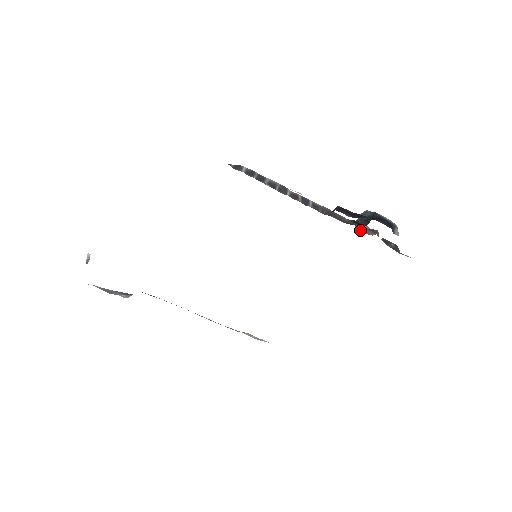
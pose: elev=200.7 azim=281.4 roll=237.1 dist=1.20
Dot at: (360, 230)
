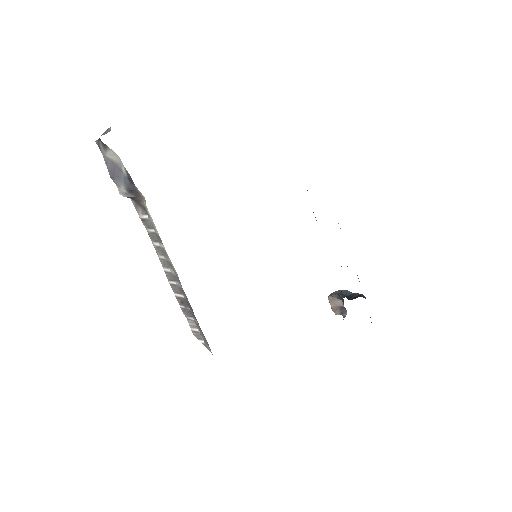
Dot at: (331, 303)
